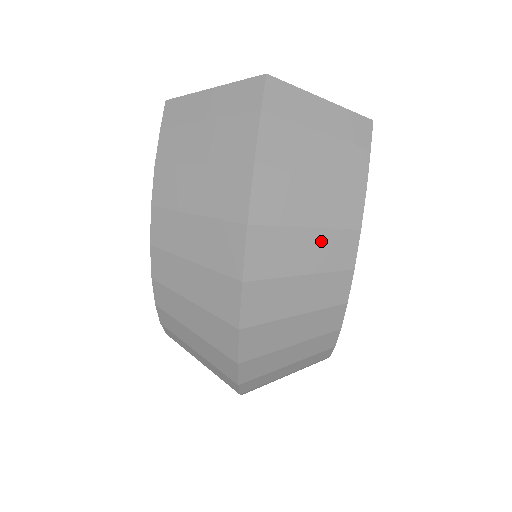
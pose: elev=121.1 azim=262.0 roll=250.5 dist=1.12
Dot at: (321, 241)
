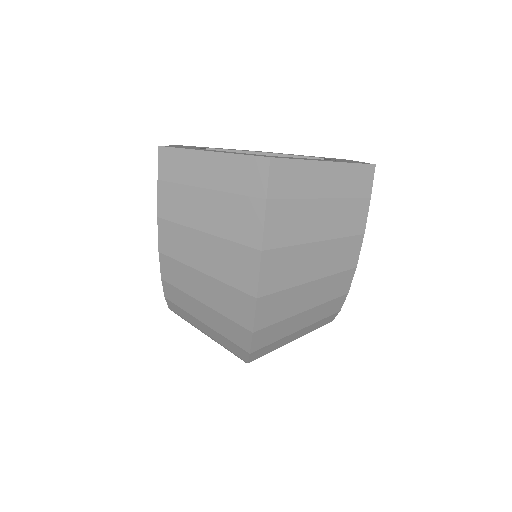
Dot at: (321, 286)
